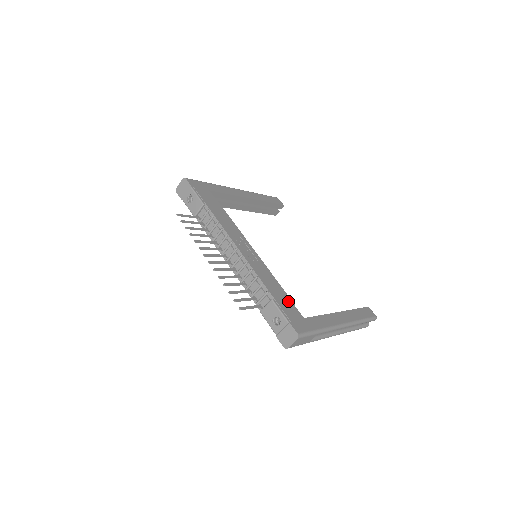
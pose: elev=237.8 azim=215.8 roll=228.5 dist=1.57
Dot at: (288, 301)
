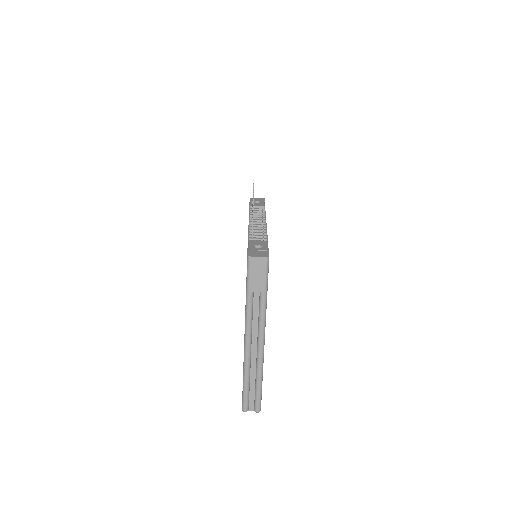
Dot at: occluded
